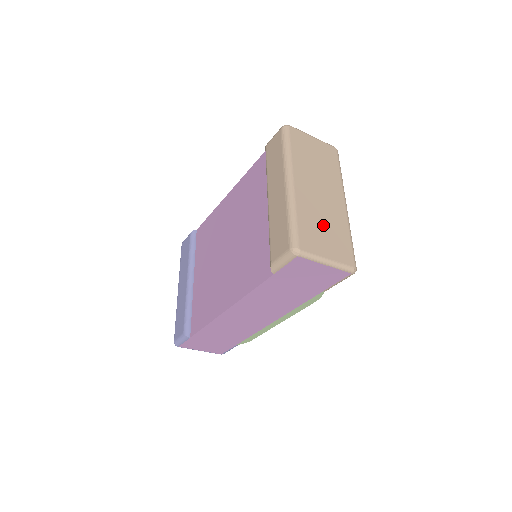
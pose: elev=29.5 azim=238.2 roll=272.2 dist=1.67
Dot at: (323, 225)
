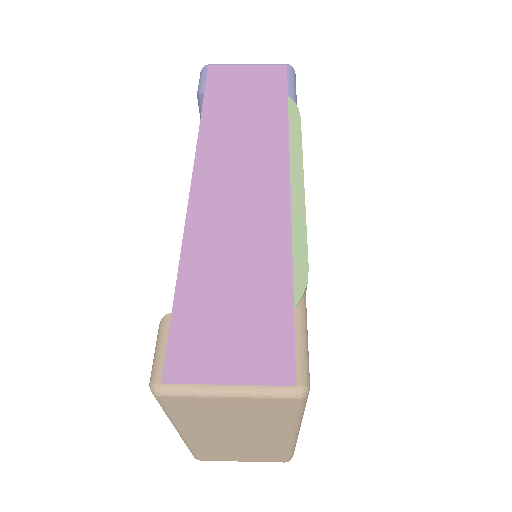
Dot at: (238, 451)
